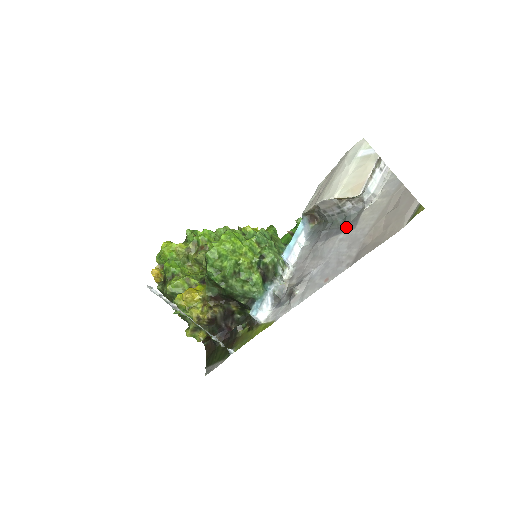
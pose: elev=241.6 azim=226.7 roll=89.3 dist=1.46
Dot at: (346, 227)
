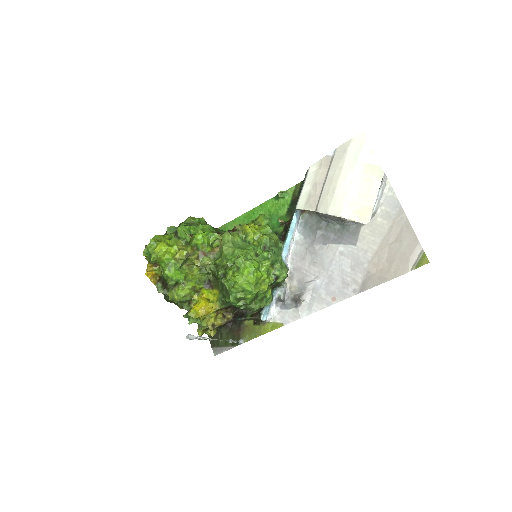
Dot at: (345, 238)
